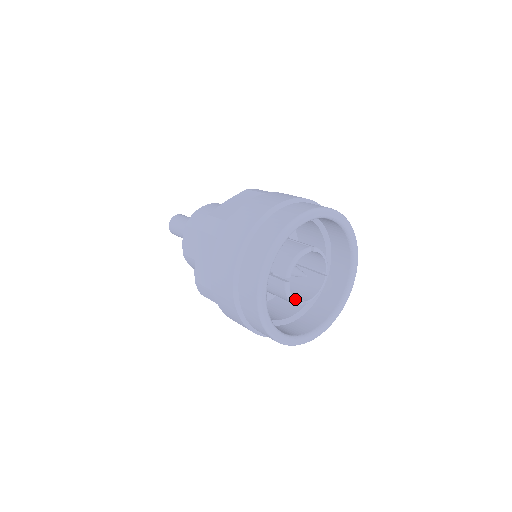
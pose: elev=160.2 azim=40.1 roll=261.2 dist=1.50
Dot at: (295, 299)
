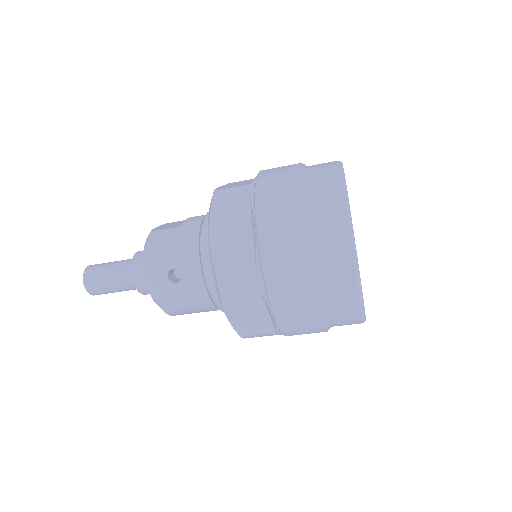
Dot at: occluded
